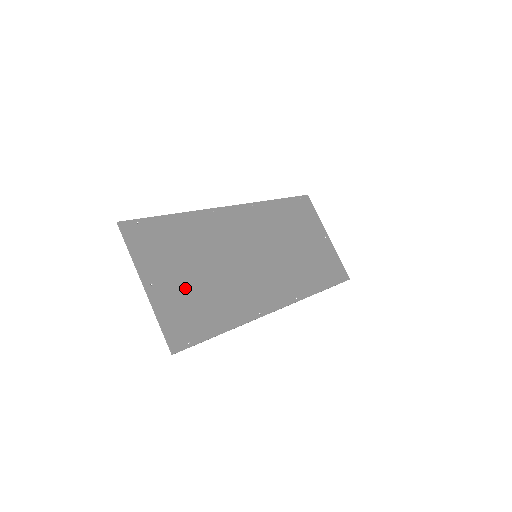
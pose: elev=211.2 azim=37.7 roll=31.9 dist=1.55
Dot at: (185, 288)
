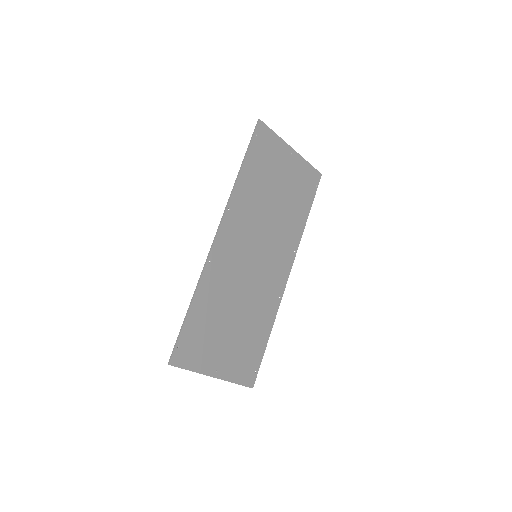
Dot at: (233, 346)
